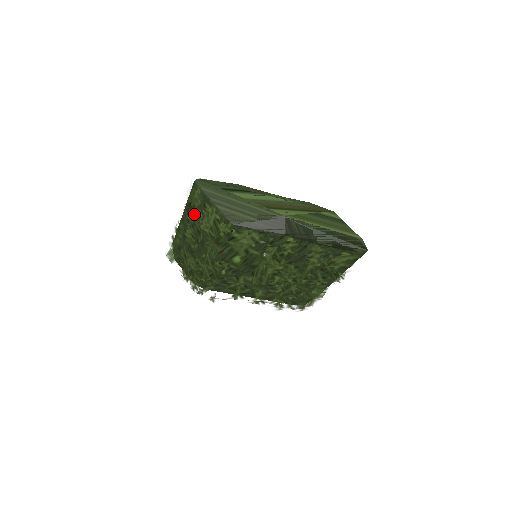
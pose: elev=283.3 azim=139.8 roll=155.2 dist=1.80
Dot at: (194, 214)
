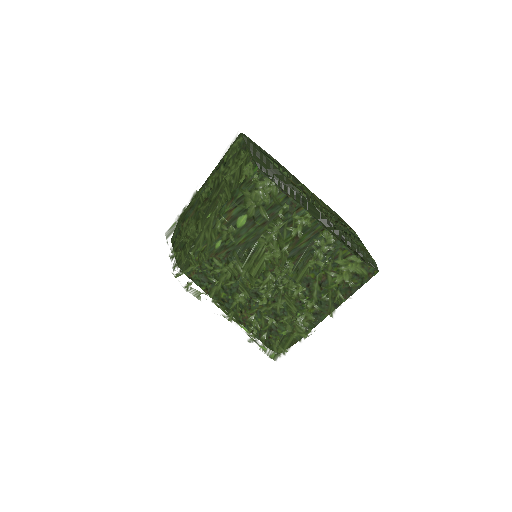
Dot at: (224, 164)
